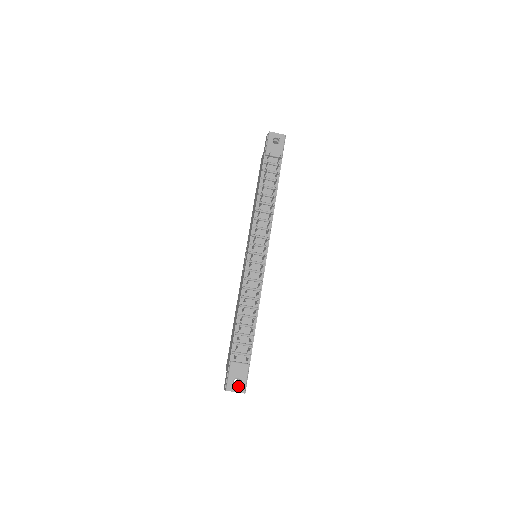
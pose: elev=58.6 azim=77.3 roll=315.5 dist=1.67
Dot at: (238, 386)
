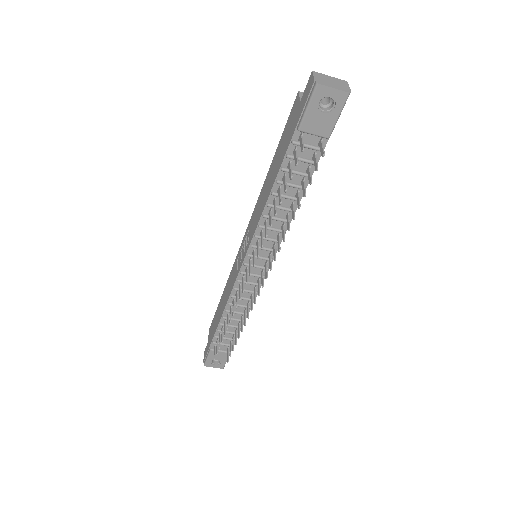
Dot at: (217, 364)
